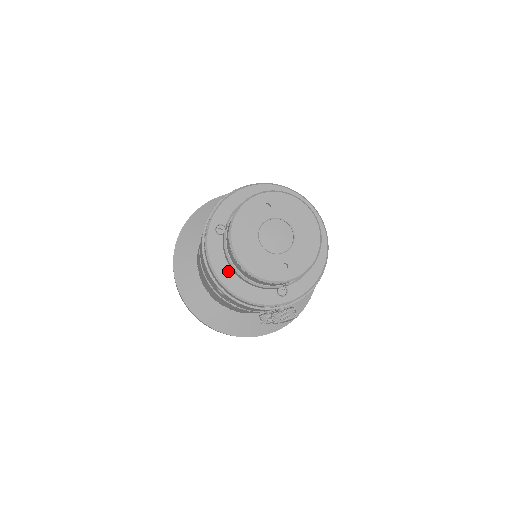
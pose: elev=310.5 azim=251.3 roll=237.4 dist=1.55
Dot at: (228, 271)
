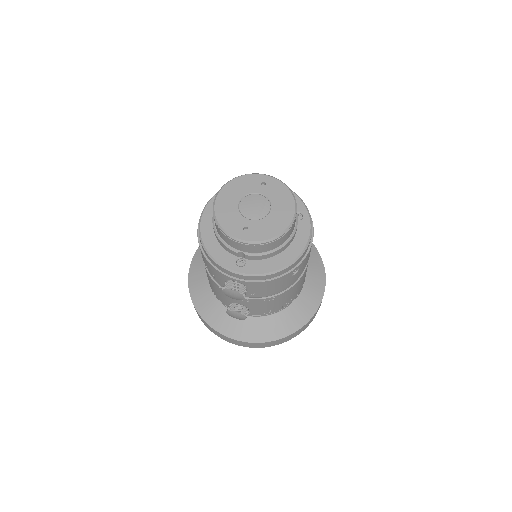
Dot at: (211, 226)
